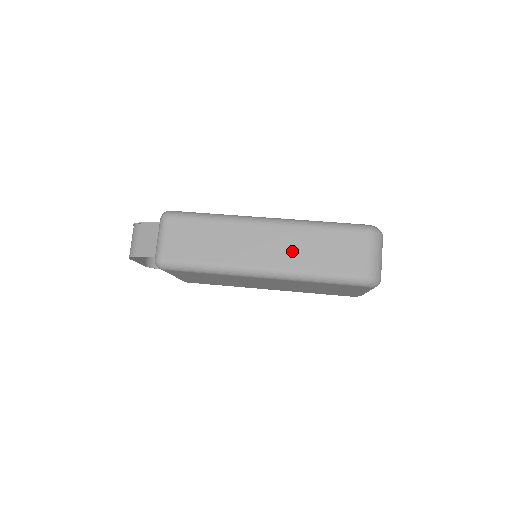
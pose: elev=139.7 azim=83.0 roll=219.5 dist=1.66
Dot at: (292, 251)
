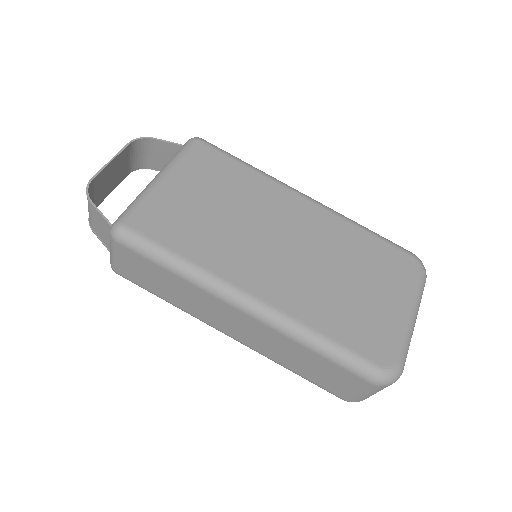
Dot at: (269, 346)
